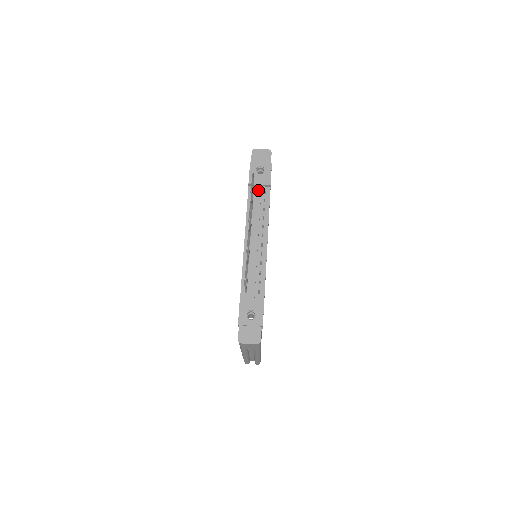
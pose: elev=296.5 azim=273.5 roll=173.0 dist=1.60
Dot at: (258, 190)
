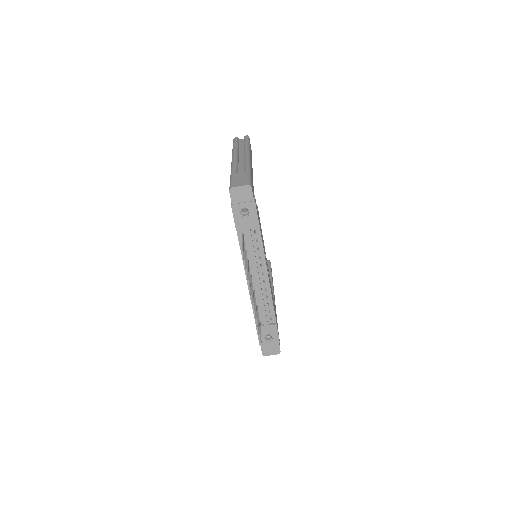
Dot at: (248, 234)
